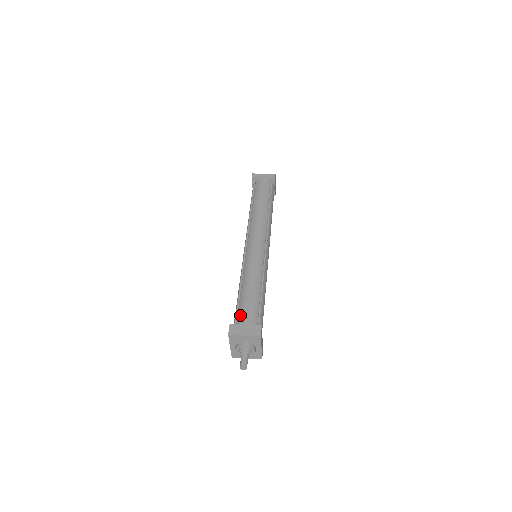
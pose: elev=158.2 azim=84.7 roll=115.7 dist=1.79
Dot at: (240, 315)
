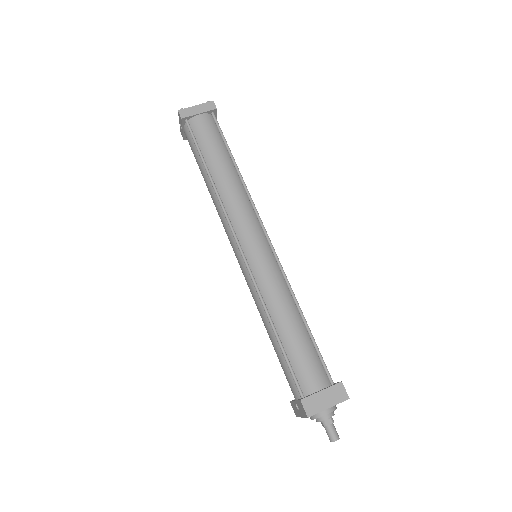
Dot at: (298, 372)
